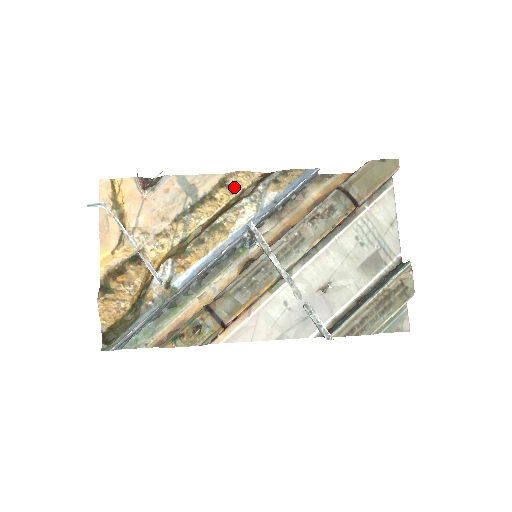
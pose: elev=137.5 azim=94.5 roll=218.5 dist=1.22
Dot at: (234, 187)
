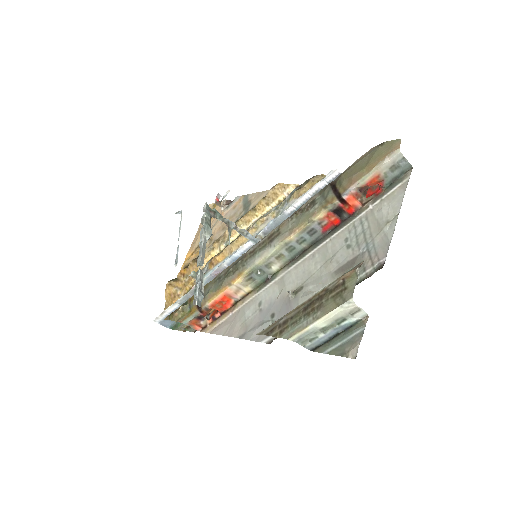
Dot at: (271, 199)
